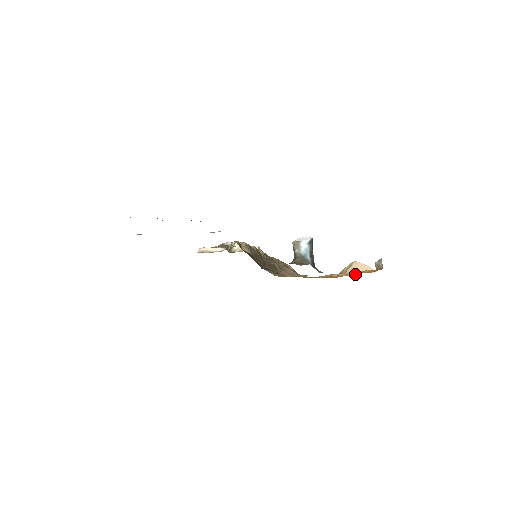
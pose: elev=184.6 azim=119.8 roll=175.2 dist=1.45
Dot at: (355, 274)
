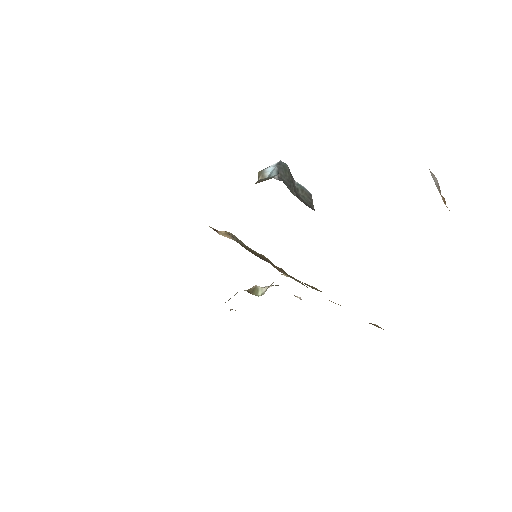
Dot at: occluded
